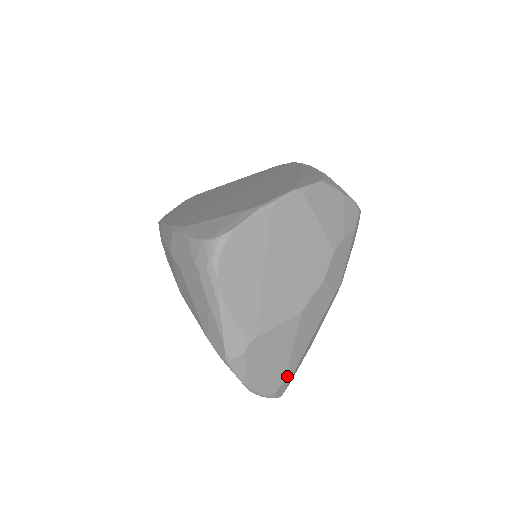
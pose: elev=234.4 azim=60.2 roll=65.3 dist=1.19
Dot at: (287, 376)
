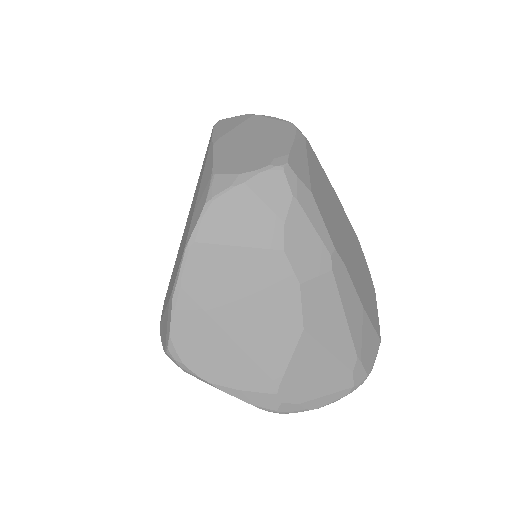
Dot at: (352, 369)
